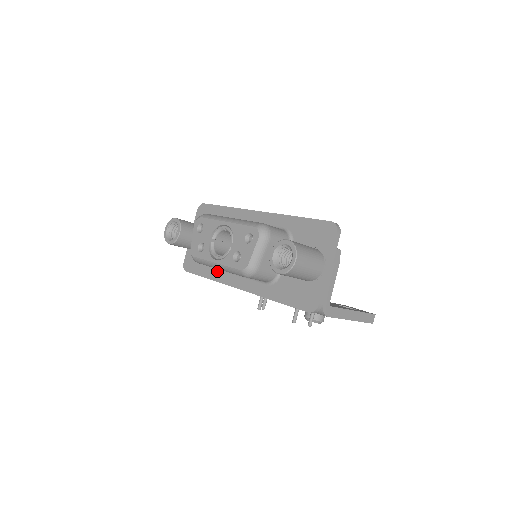
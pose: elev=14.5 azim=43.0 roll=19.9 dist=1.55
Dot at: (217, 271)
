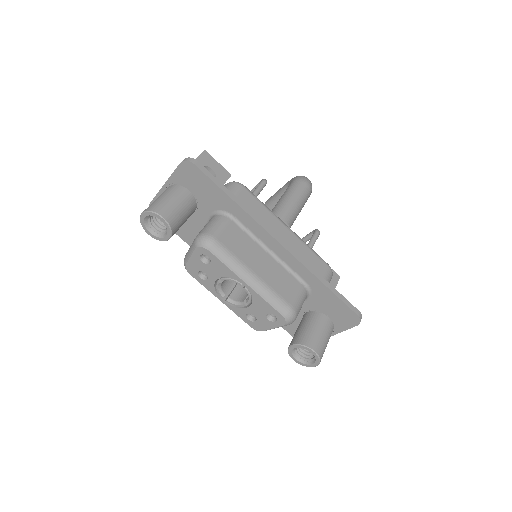
Dot at: occluded
